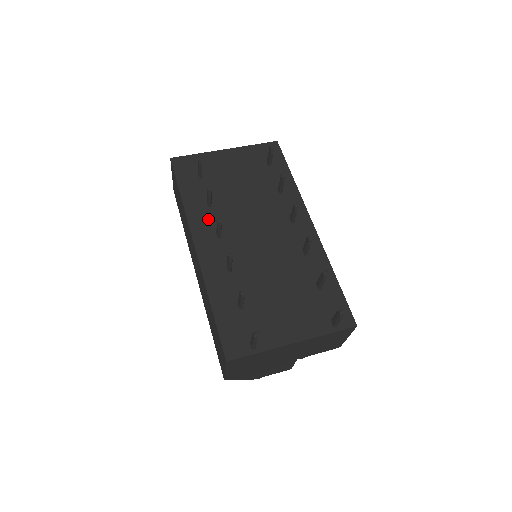
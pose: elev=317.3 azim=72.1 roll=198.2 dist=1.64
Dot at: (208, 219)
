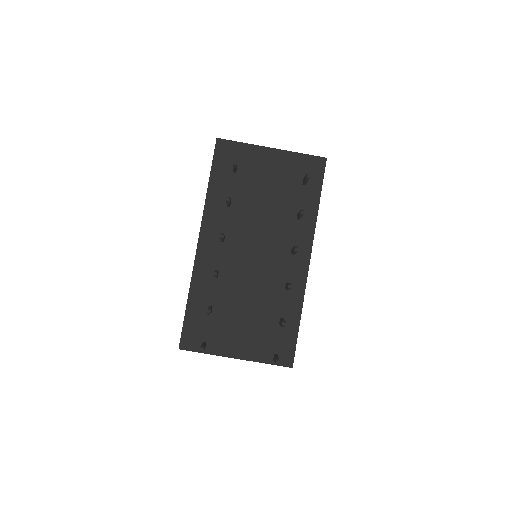
Dot at: (221, 219)
